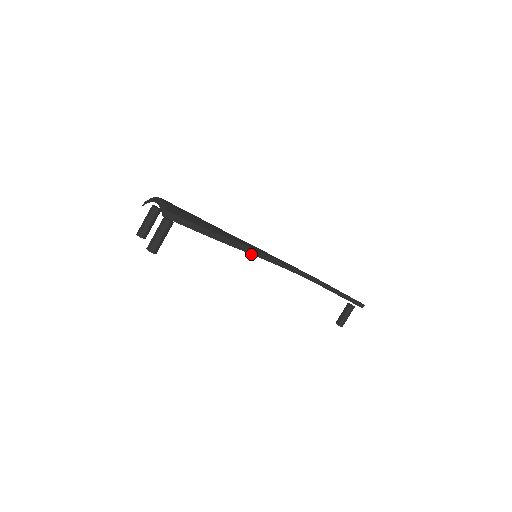
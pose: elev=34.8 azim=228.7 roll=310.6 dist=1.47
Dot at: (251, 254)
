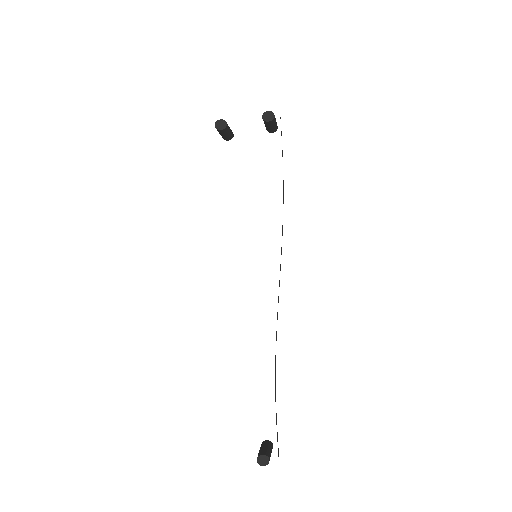
Dot at: (282, 227)
